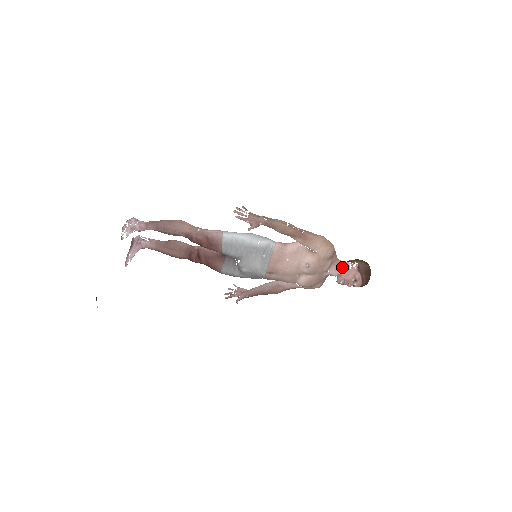
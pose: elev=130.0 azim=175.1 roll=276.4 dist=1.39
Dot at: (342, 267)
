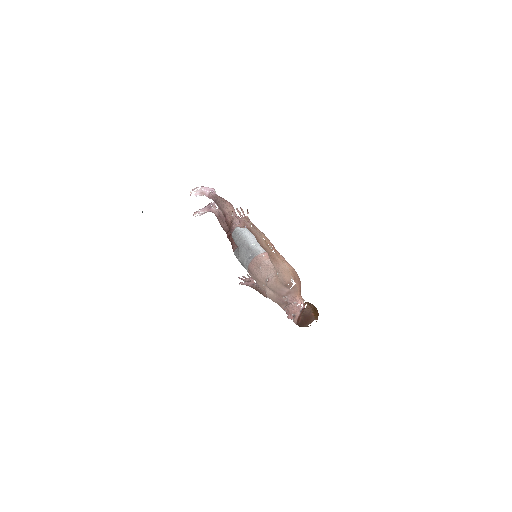
Dot at: (295, 301)
